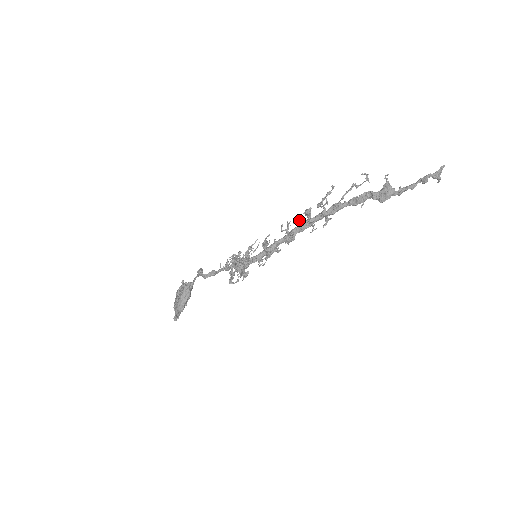
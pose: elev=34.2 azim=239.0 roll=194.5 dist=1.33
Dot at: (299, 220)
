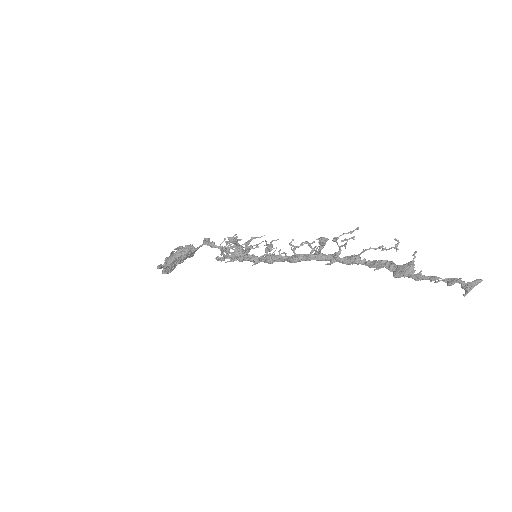
Dot at: occluded
